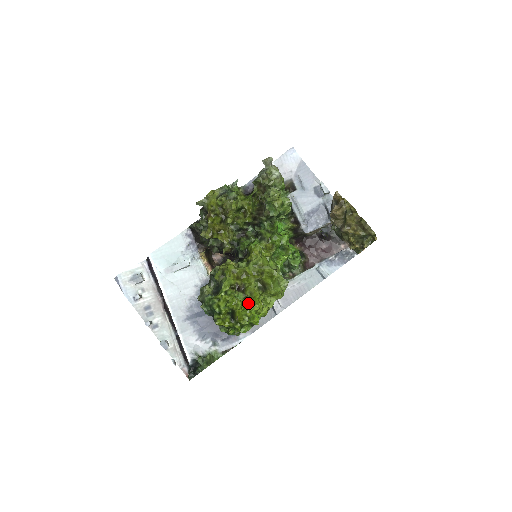
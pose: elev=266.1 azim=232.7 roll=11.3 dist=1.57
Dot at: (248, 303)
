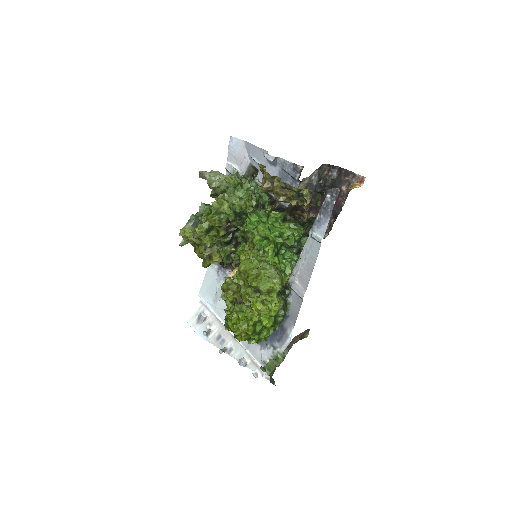
Dot at: (251, 311)
